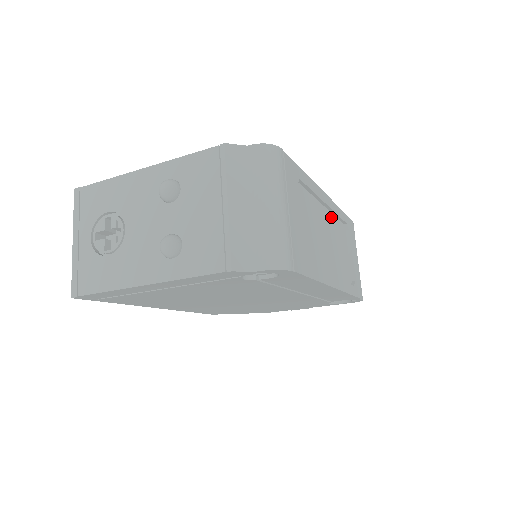
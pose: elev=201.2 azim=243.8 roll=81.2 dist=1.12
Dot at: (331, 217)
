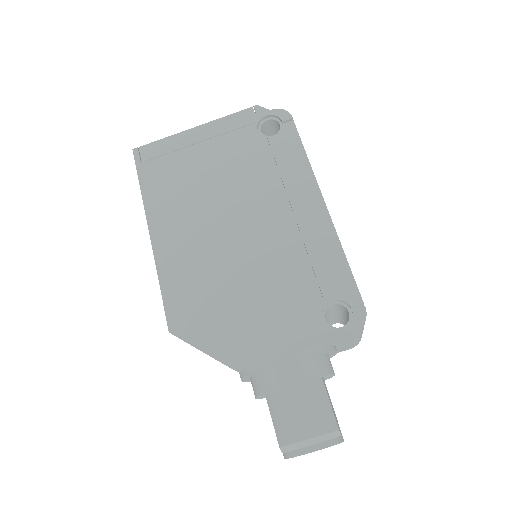
Dot at: occluded
